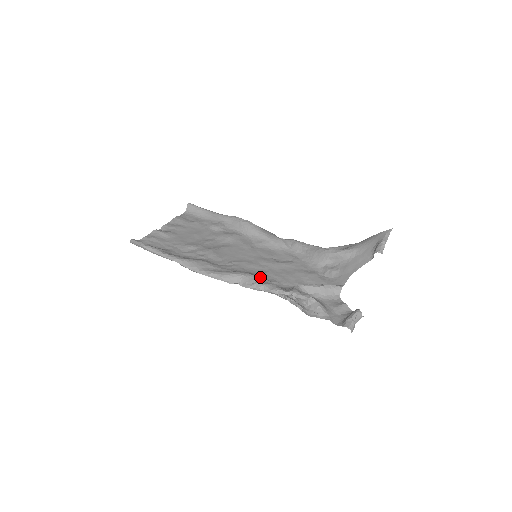
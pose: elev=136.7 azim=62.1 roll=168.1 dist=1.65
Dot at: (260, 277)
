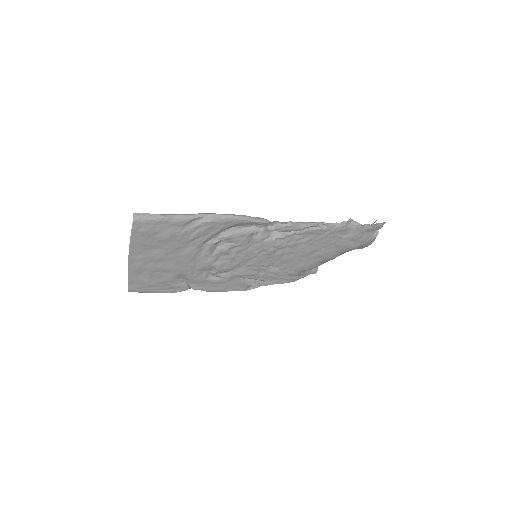
Dot at: (284, 235)
